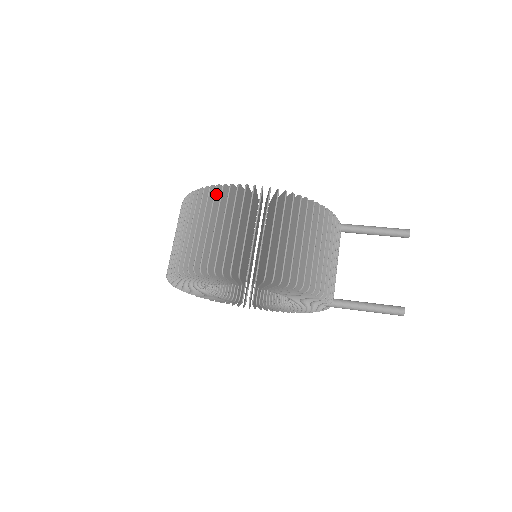
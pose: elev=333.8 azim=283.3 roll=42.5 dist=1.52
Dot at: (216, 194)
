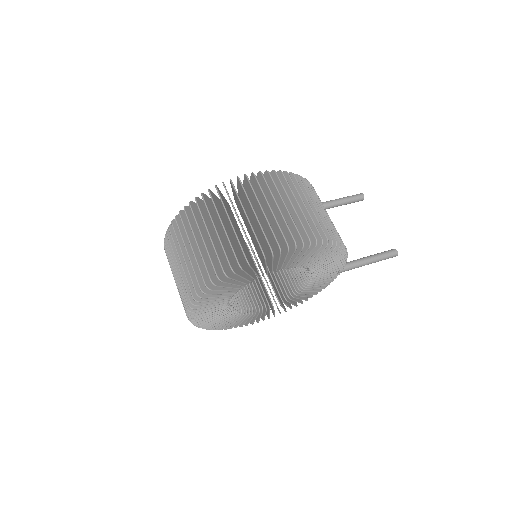
Dot at: (226, 190)
